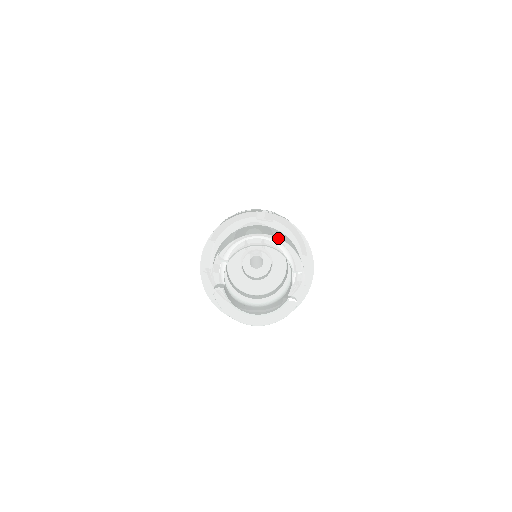
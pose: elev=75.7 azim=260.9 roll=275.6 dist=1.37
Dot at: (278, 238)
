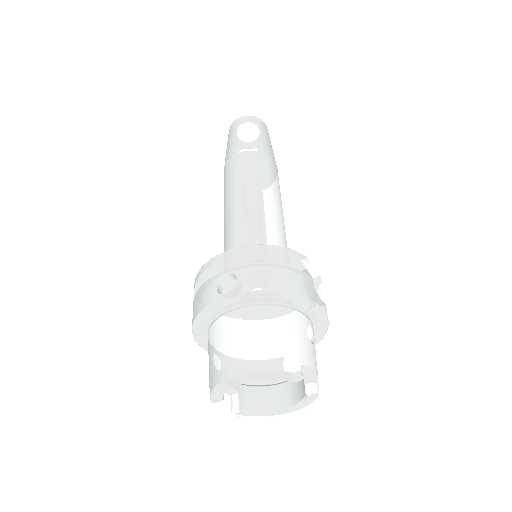
Dot at: (253, 373)
